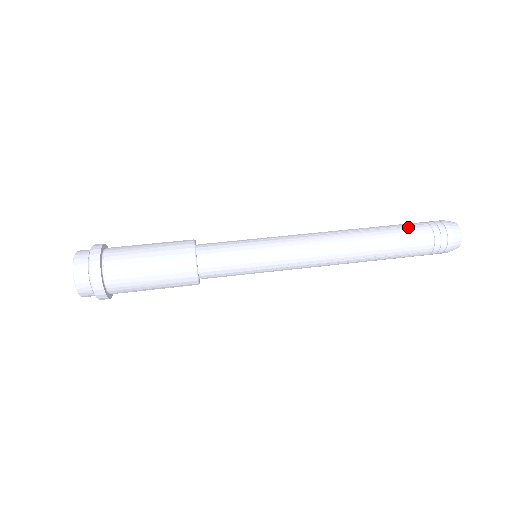
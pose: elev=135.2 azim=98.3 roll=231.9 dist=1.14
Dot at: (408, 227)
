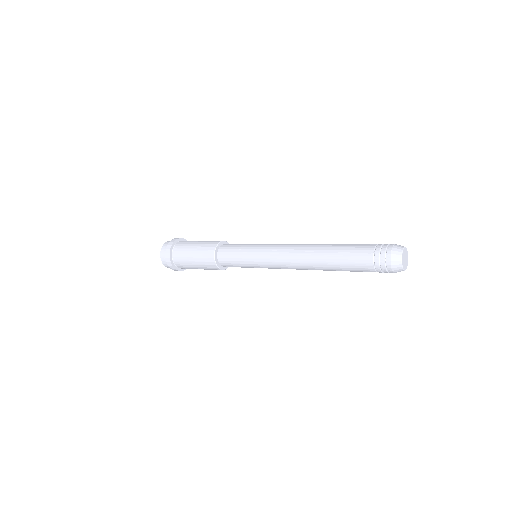
Dot at: occluded
